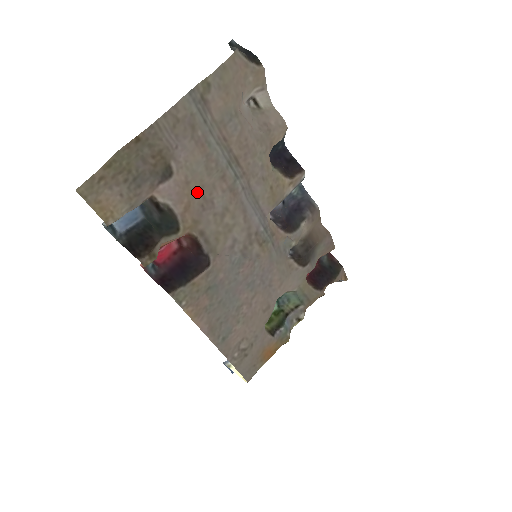
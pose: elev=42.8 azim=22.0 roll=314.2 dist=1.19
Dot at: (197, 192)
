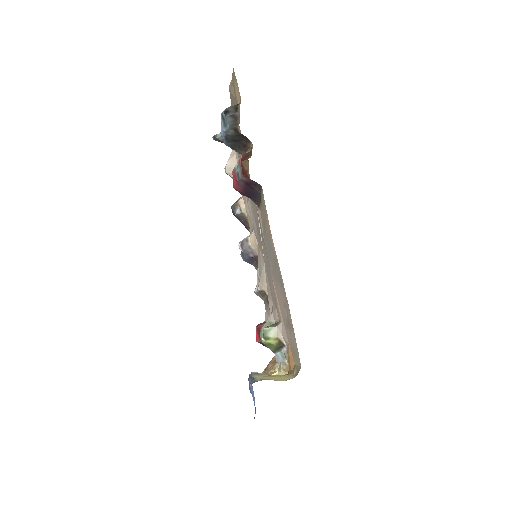
Dot at: occluded
